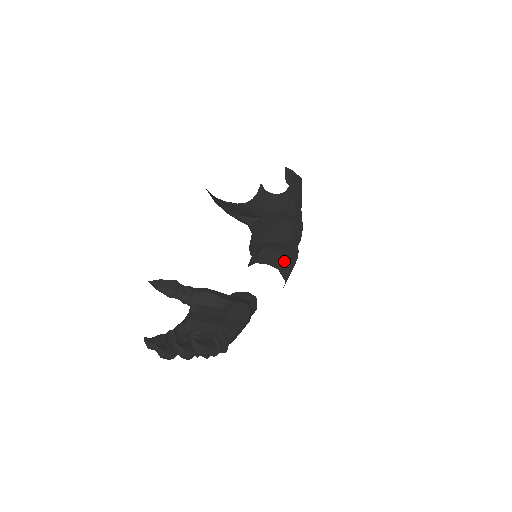
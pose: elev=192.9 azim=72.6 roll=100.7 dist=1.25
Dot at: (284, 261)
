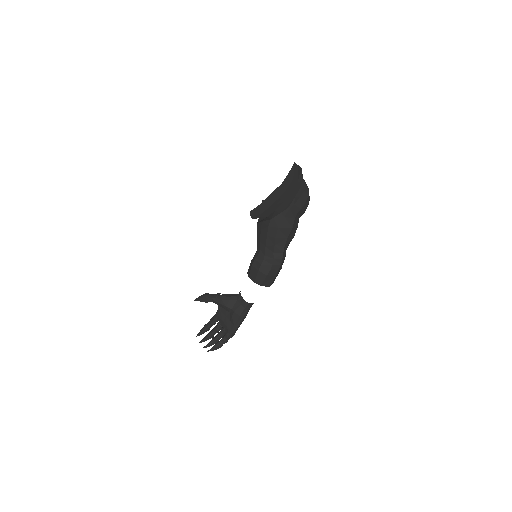
Dot at: (265, 279)
